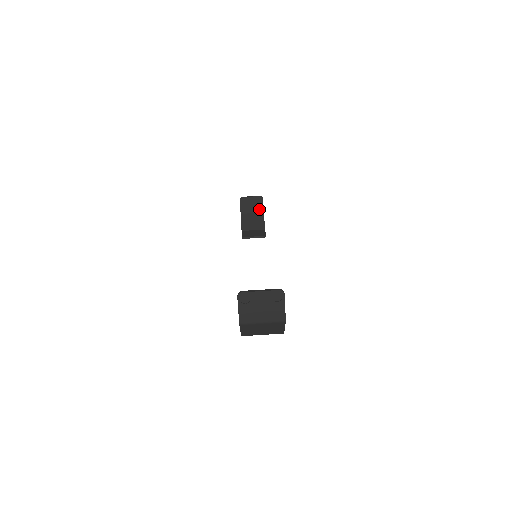
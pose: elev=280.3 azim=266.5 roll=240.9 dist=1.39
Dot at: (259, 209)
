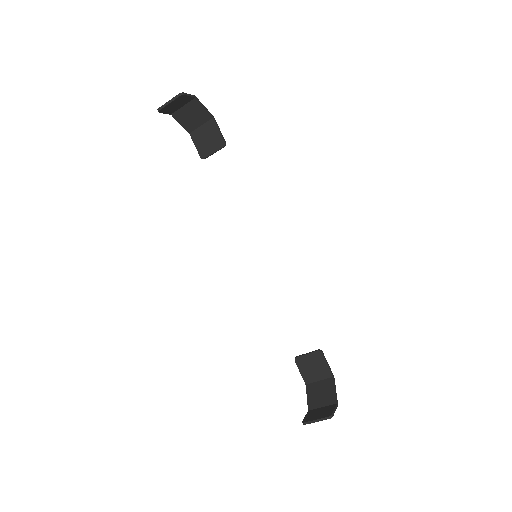
Dot at: (187, 100)
